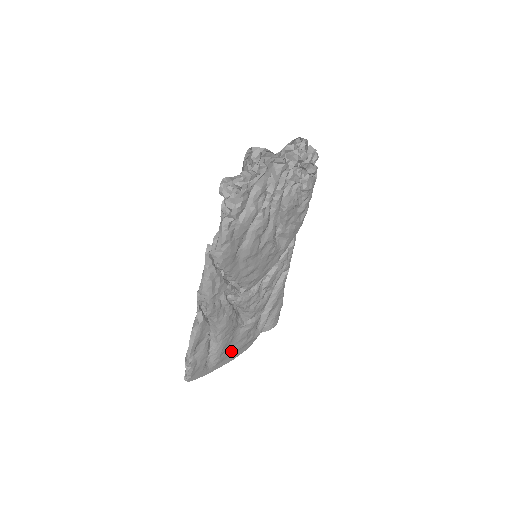
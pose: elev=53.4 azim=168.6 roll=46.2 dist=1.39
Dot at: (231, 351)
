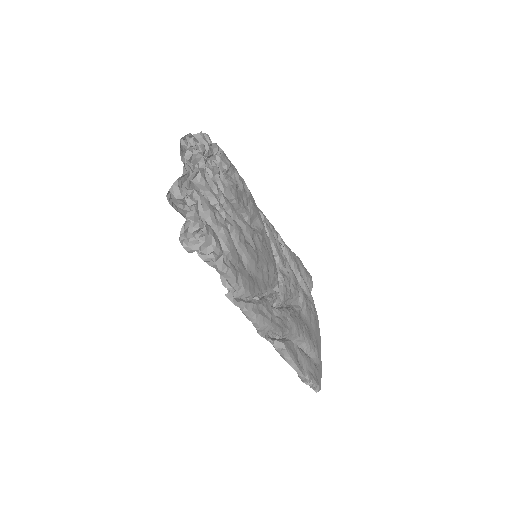
Dot at: (314, 333)
